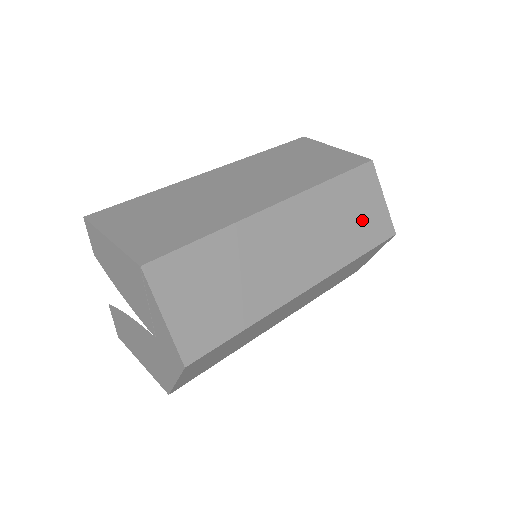
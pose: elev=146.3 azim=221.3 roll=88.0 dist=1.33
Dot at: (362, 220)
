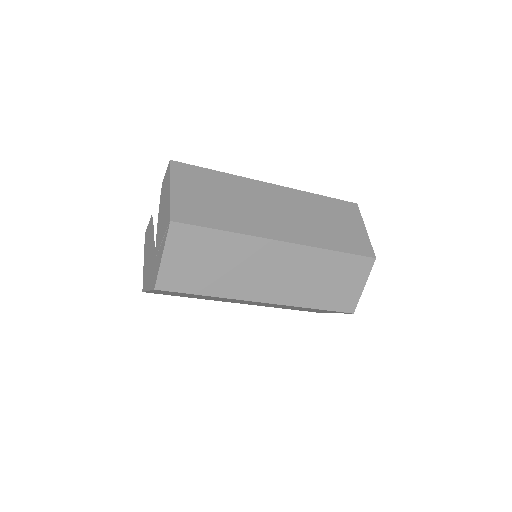
Dot at: (335, 289)
